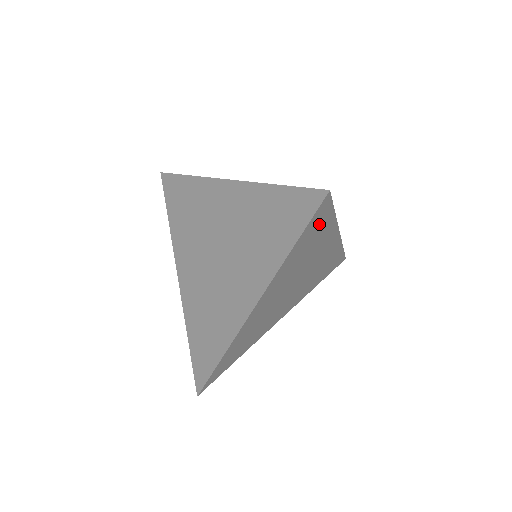
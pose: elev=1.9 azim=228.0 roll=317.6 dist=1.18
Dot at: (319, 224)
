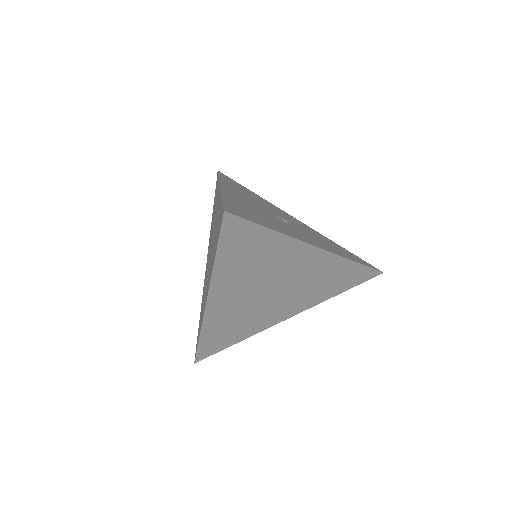
Dot at: (247, 238)
